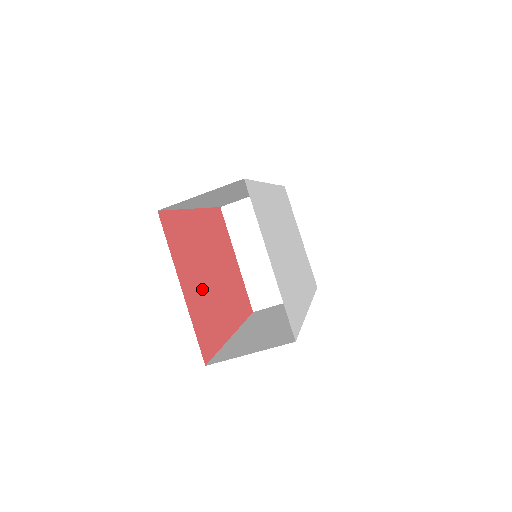
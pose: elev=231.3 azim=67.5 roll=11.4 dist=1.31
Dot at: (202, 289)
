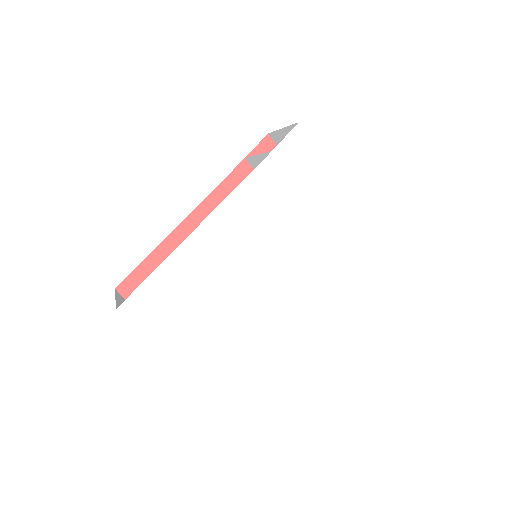
Dot at: occluded
